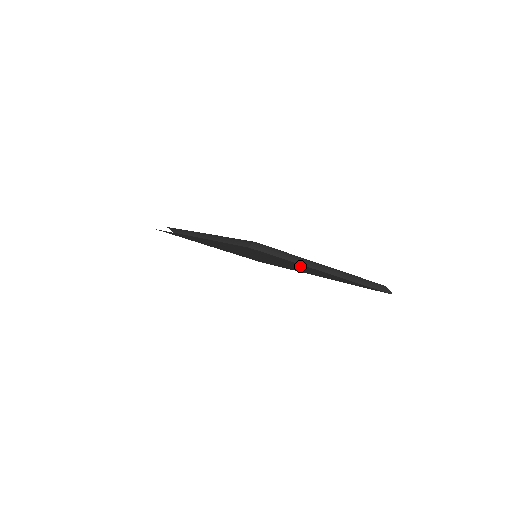
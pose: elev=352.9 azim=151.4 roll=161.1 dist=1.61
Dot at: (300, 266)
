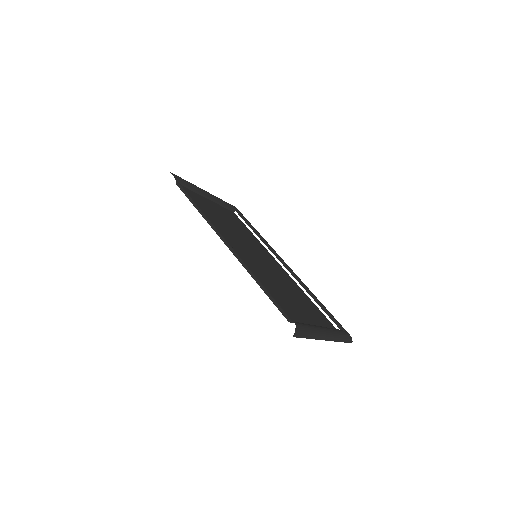
Dot at: occluded
